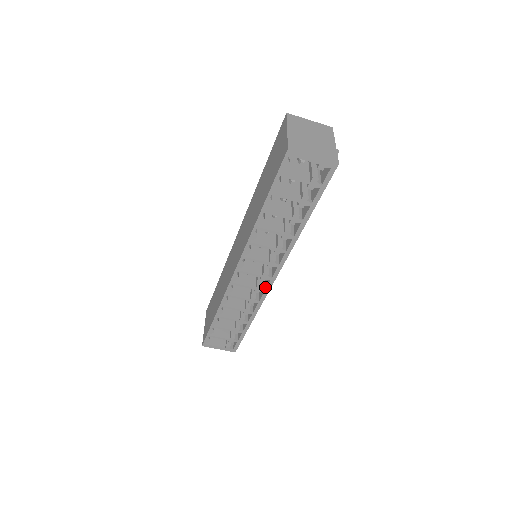
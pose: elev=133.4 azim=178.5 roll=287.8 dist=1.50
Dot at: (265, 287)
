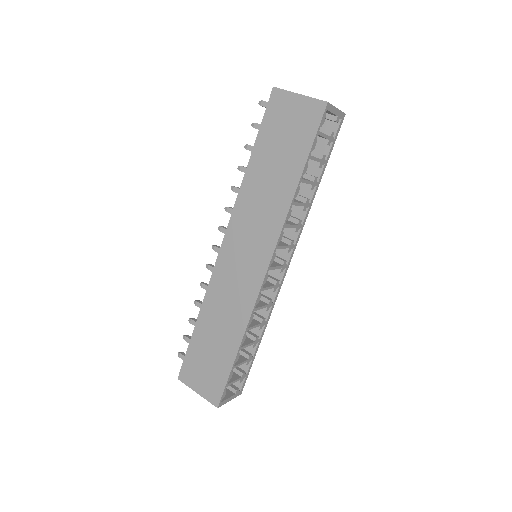
Dot at: (278, 282)
